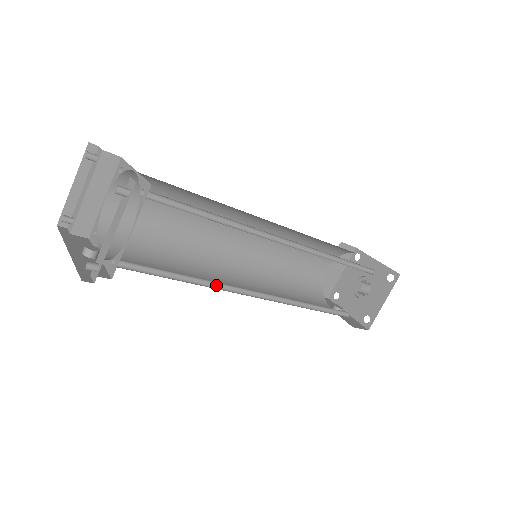
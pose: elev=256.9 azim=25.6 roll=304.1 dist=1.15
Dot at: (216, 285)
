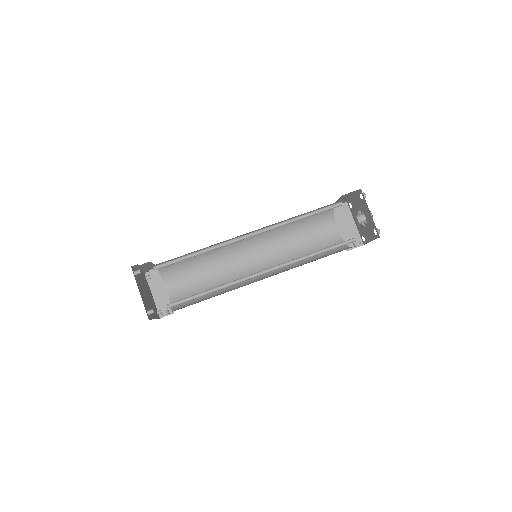
Dot at: (233, 284)
